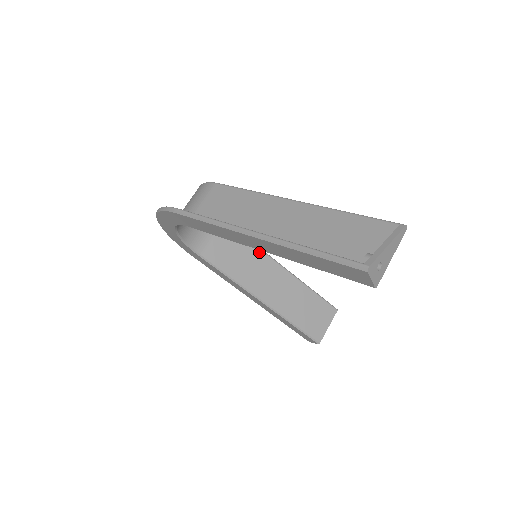
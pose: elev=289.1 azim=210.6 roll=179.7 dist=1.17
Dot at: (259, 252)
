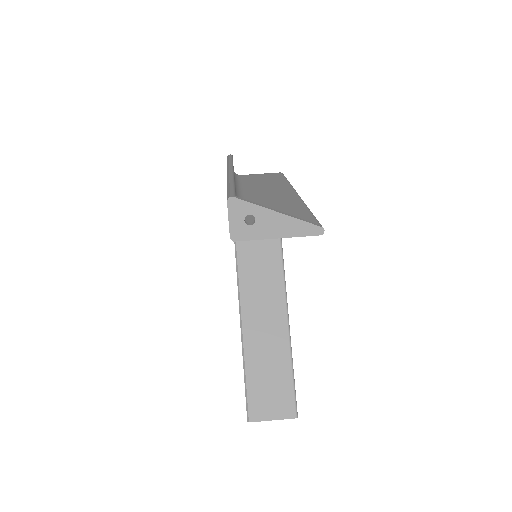
Dot at: (281, 288)
